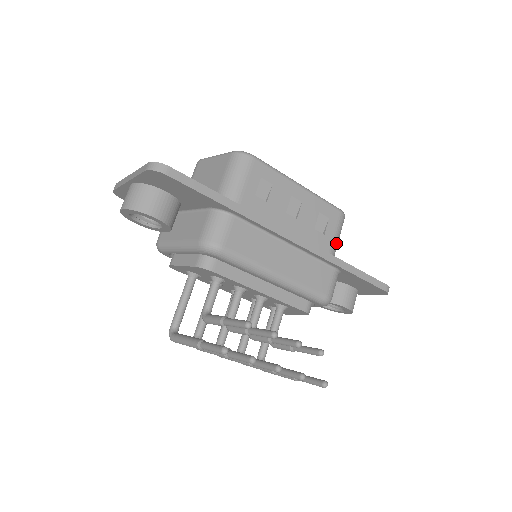
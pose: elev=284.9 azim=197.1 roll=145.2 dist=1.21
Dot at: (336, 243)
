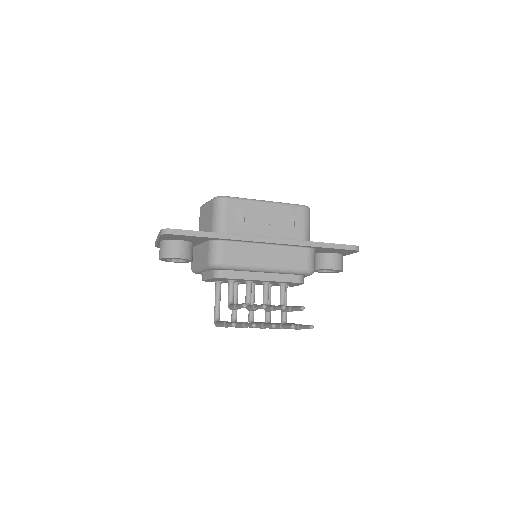
Dot at: (307, 229)
